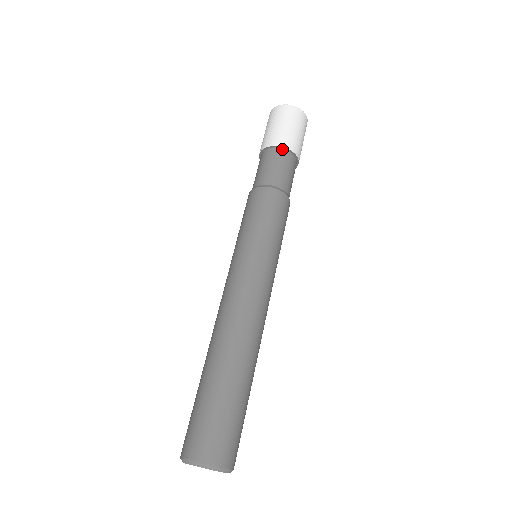
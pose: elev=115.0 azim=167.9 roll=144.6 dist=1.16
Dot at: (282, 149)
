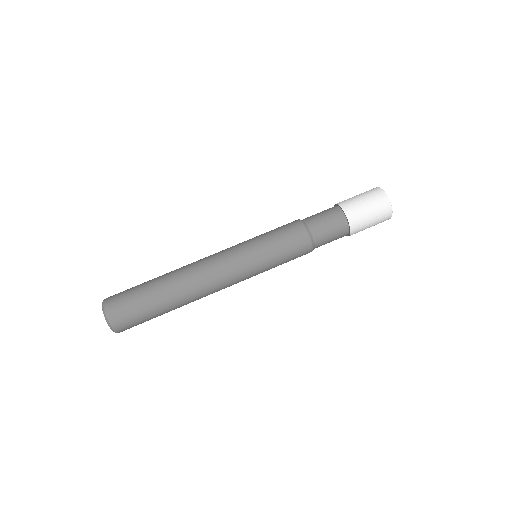
Dot at: (347, 222)
